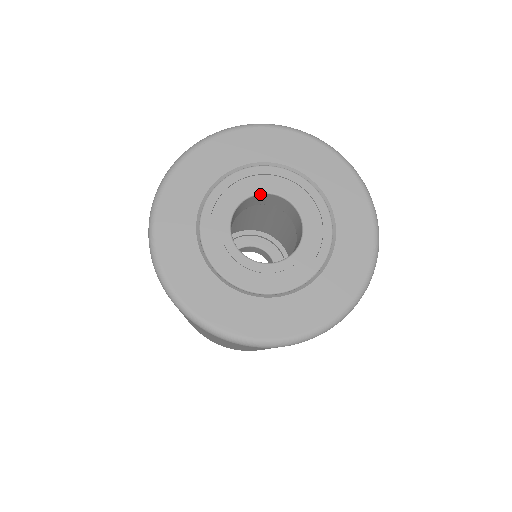
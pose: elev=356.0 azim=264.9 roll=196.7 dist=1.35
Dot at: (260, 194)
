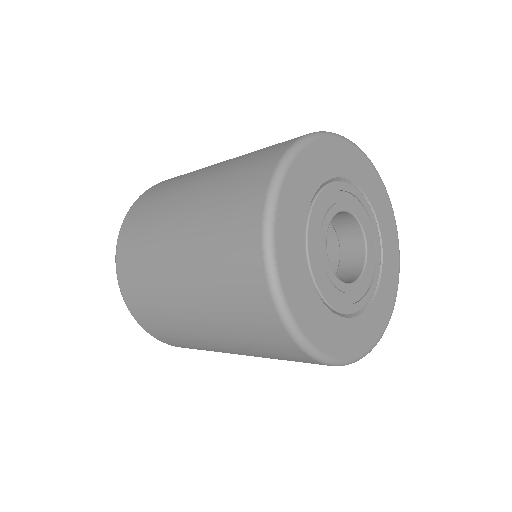
Dot at: occluded
